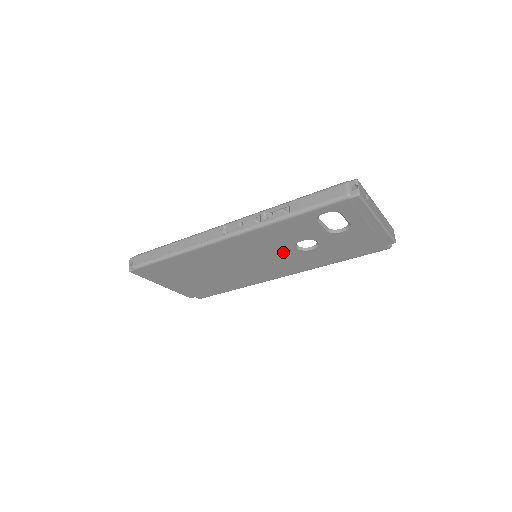
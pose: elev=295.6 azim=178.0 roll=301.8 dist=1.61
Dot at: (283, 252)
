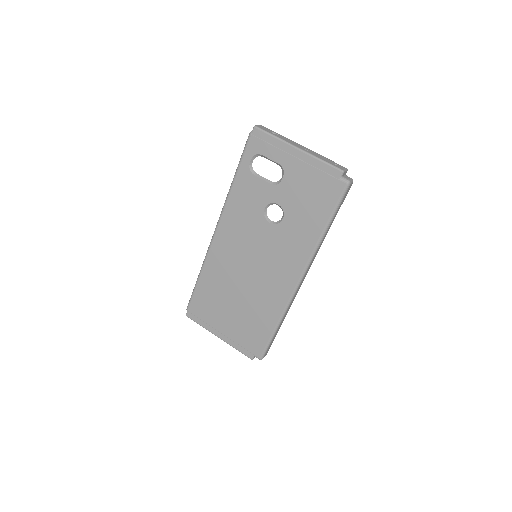
Dot at: (265, 234)
